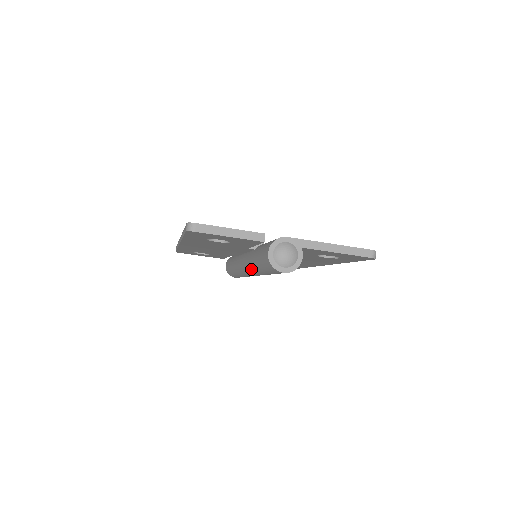
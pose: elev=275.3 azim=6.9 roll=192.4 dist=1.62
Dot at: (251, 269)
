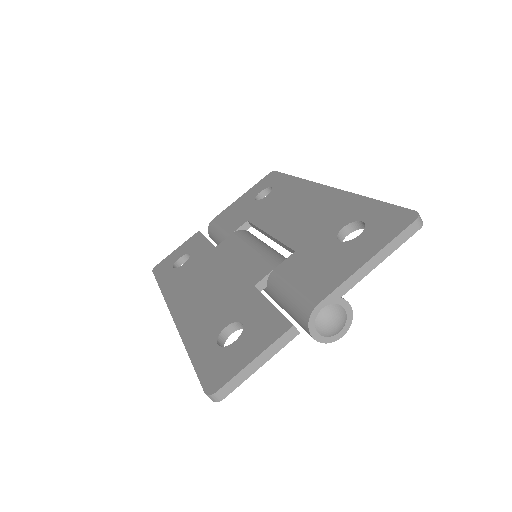
Dot at: occluded
